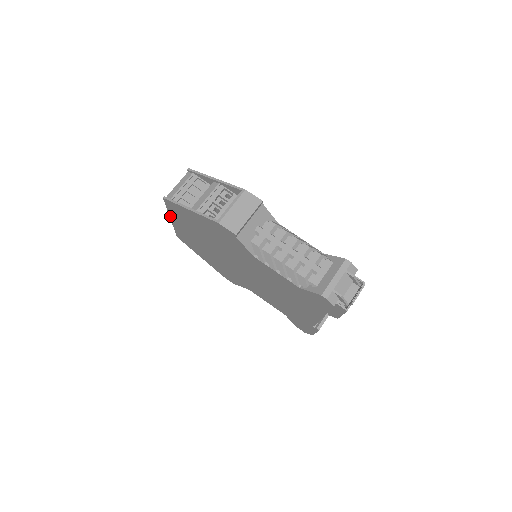
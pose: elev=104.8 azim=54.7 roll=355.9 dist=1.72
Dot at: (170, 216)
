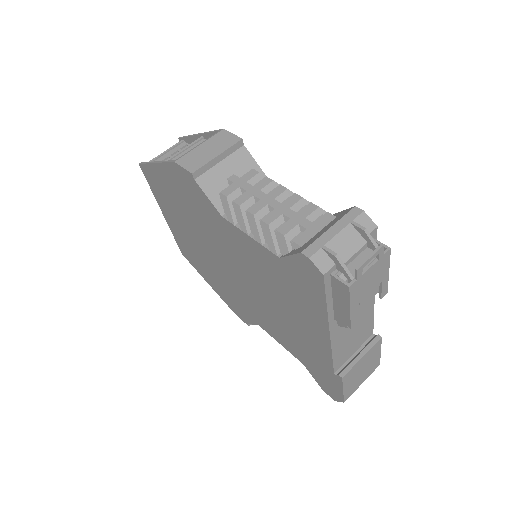
Dot at: (159, 205)
